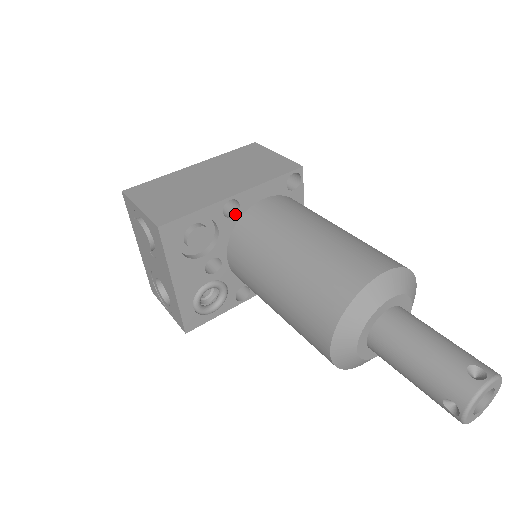
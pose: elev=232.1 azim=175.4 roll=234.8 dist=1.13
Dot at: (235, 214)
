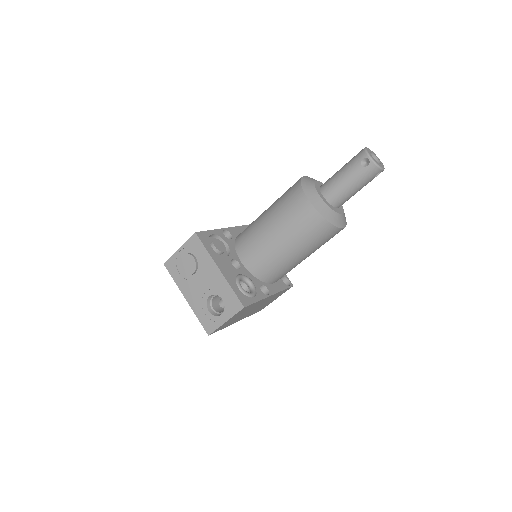
Dot at: (231, 239)
